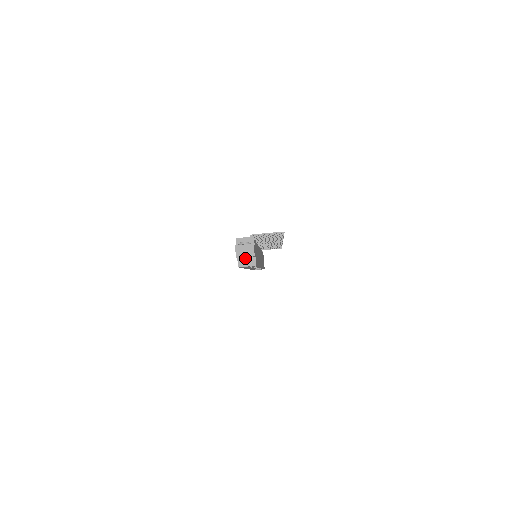
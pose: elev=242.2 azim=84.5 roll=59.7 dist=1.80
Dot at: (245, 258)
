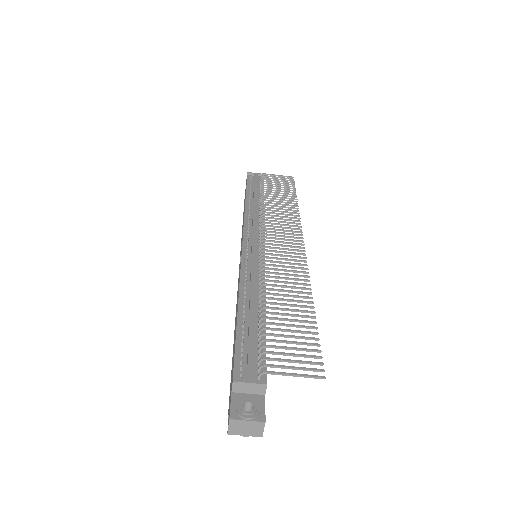
Dot at: (244, 435)
